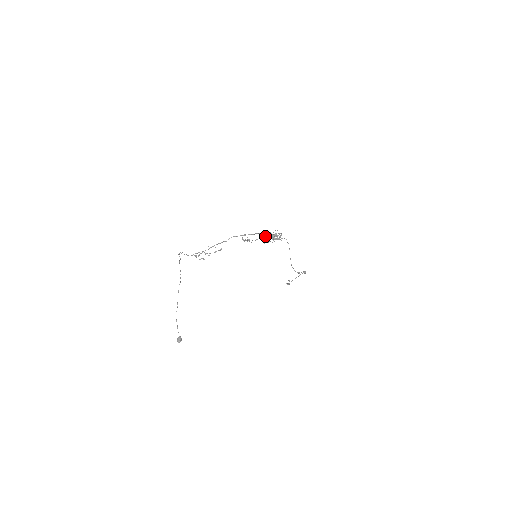
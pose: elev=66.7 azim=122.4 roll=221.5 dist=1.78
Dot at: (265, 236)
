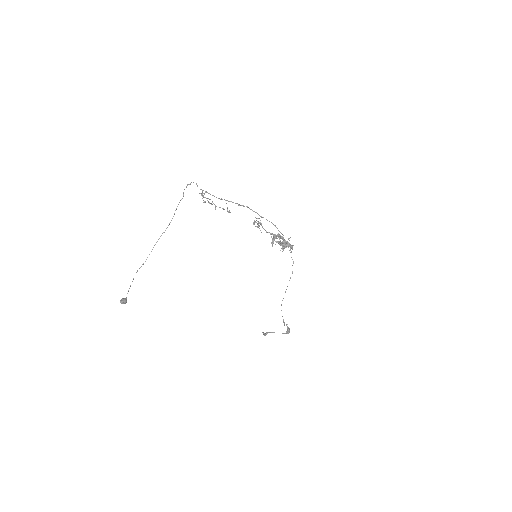
Dot at: (278, 234)
